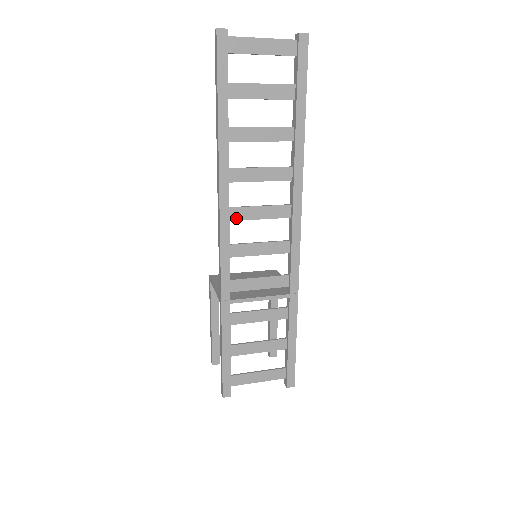
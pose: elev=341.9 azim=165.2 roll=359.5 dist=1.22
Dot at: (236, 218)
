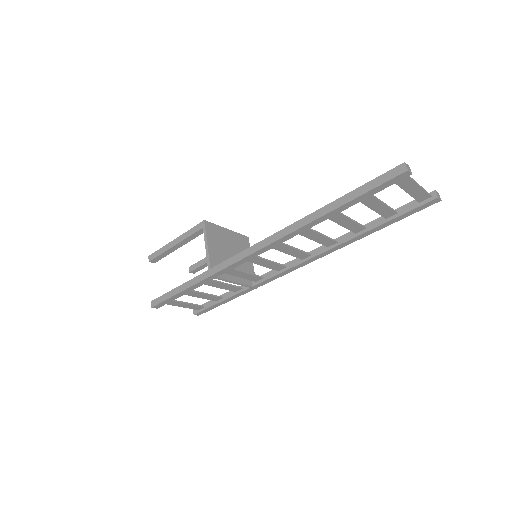
Dot at: (274, 247)
